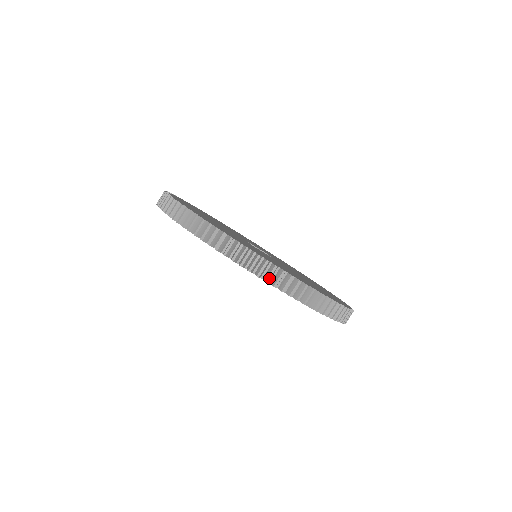
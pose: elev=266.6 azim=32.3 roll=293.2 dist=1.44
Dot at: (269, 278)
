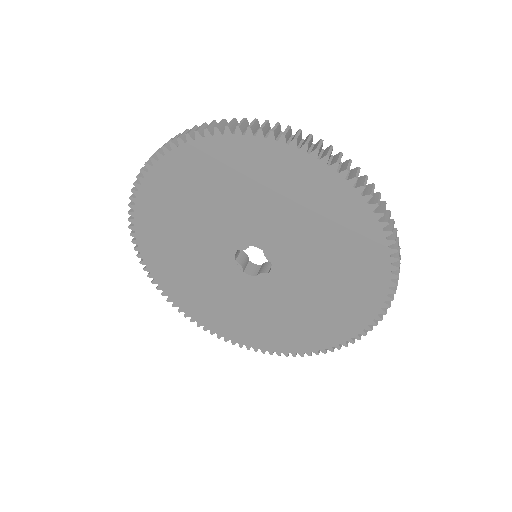
Dot at: (148, 161)
